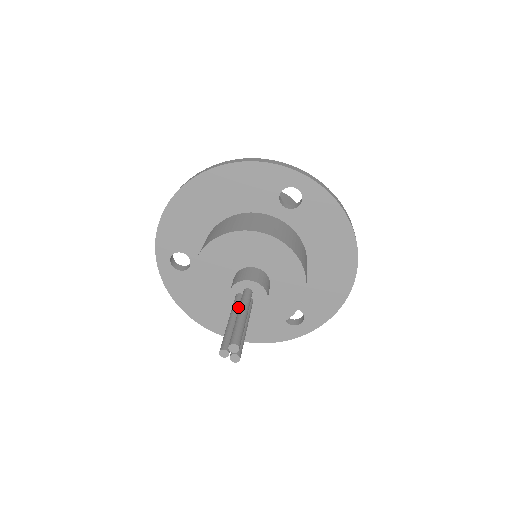
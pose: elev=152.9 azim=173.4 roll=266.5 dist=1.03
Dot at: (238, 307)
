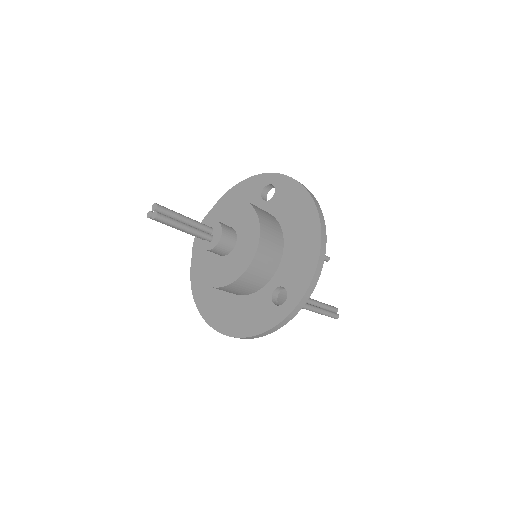
Dot at: occluded
